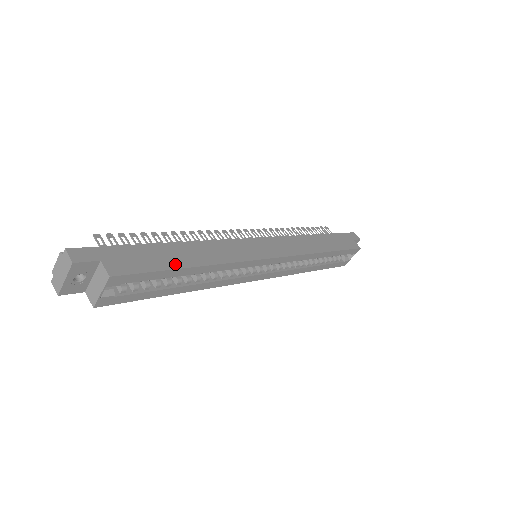
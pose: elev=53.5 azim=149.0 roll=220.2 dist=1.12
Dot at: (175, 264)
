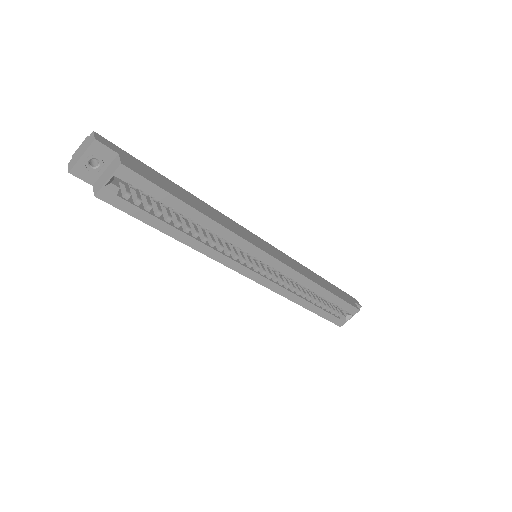
Dot at: (181, 197)
